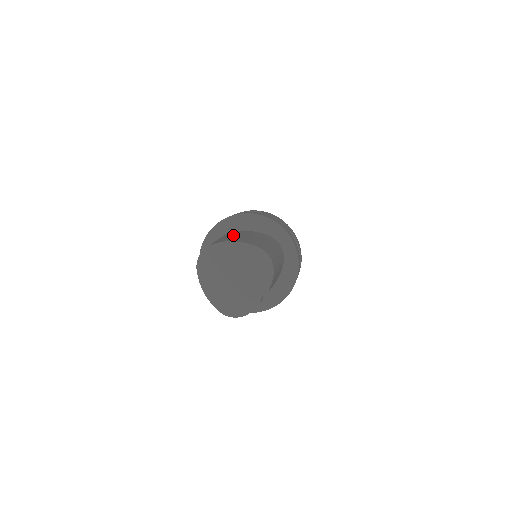
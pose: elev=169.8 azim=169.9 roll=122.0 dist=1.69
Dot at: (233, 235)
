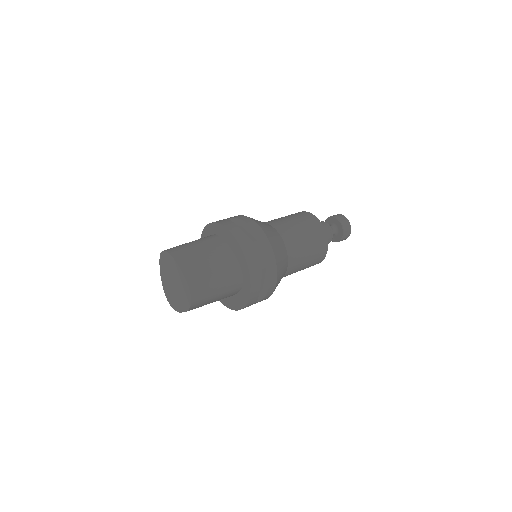
Dot at: (203, 249)
